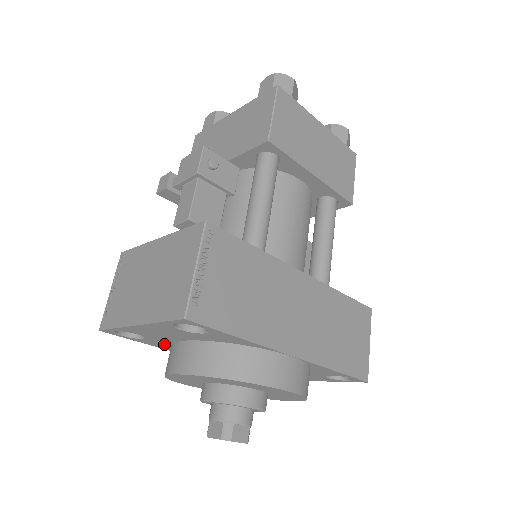
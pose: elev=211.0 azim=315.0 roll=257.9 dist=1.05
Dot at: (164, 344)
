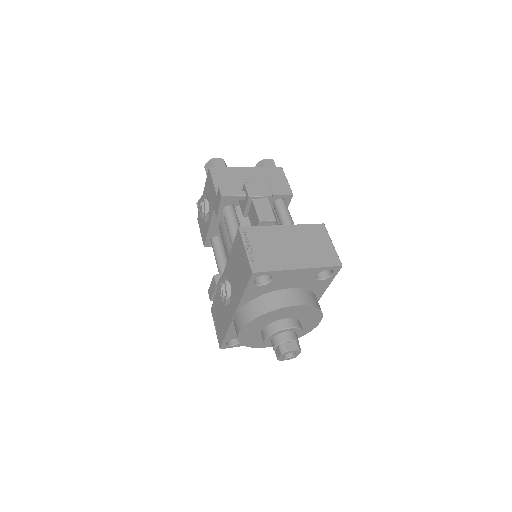
Dot at: (259, 293)
